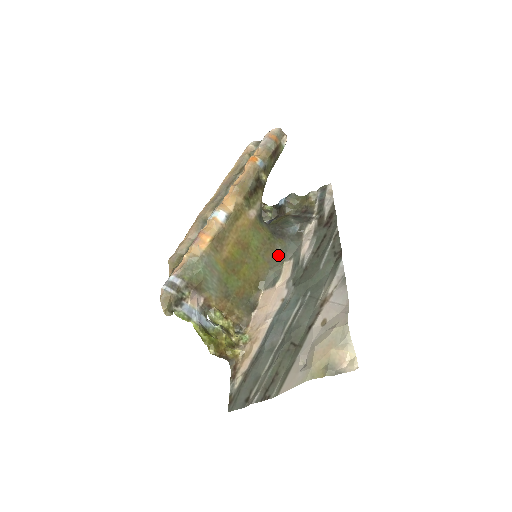
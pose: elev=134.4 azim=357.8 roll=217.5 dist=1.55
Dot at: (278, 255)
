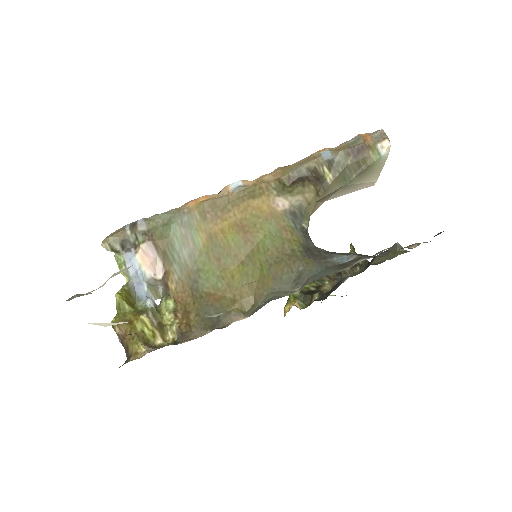
Dot at: (294, 277)
